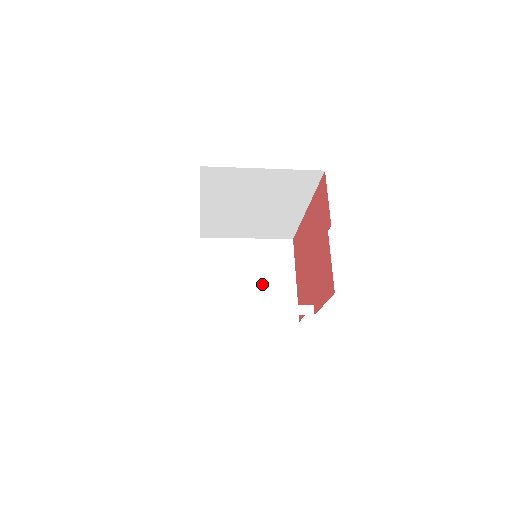
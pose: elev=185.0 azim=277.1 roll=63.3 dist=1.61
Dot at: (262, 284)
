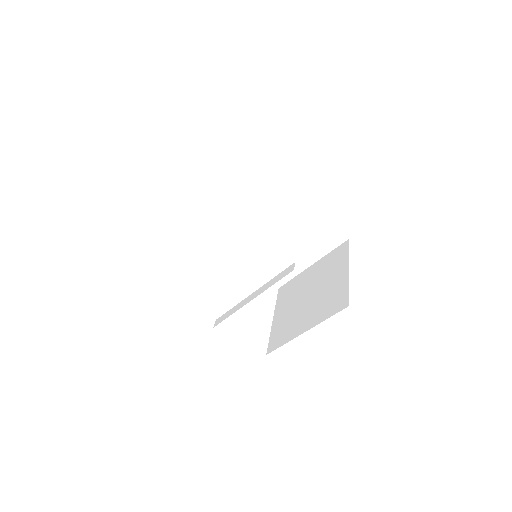
Dot at: (319, 293)
